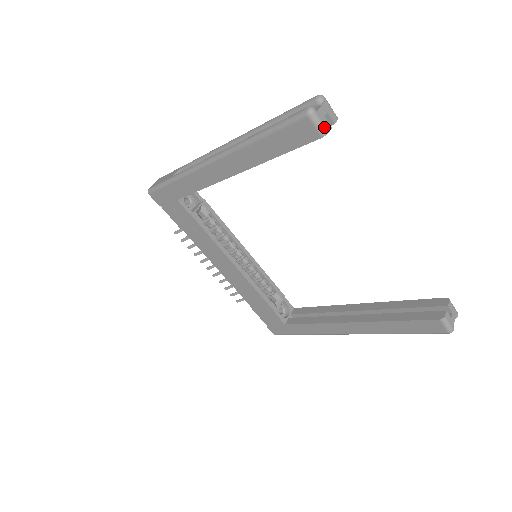
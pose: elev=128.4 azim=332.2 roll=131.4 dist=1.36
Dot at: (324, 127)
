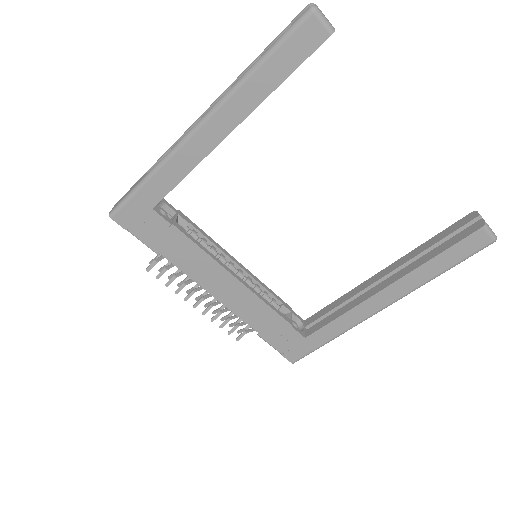
Dot at: (330, 24)
